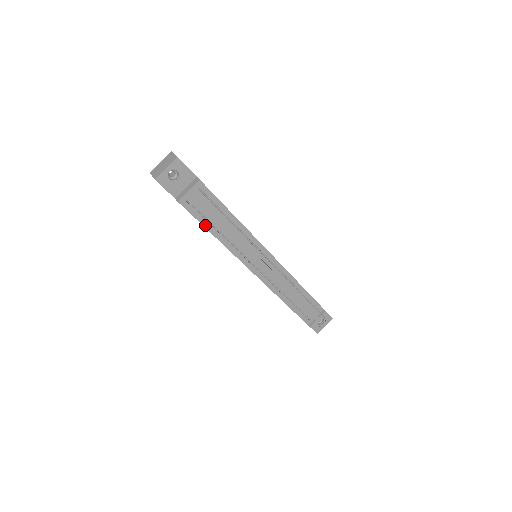
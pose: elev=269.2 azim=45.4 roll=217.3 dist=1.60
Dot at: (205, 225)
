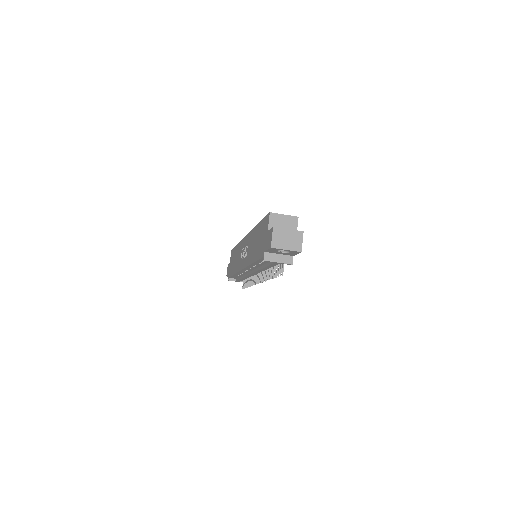
Dot at: (257, 261)
